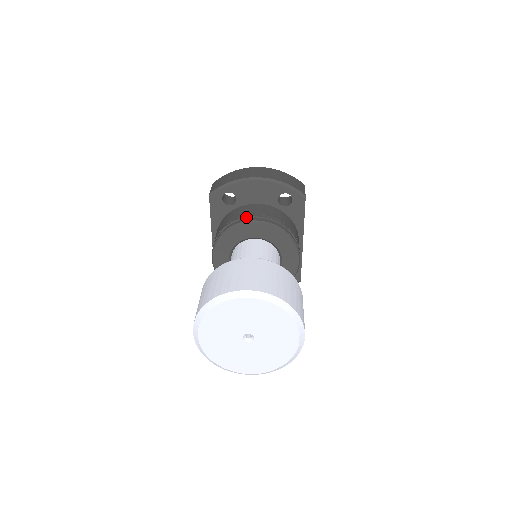
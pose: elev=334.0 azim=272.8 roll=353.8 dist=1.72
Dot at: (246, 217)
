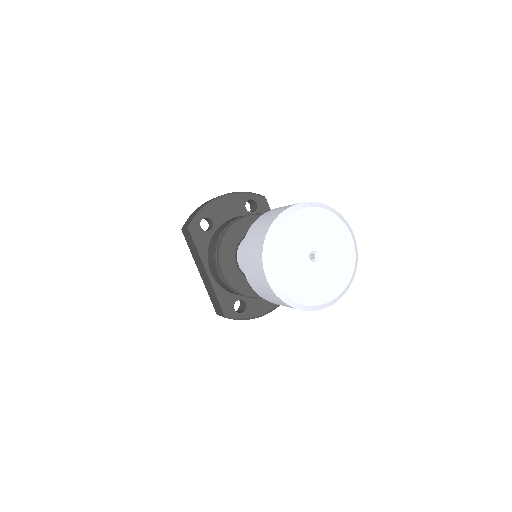
Dot at: (233, 221)
